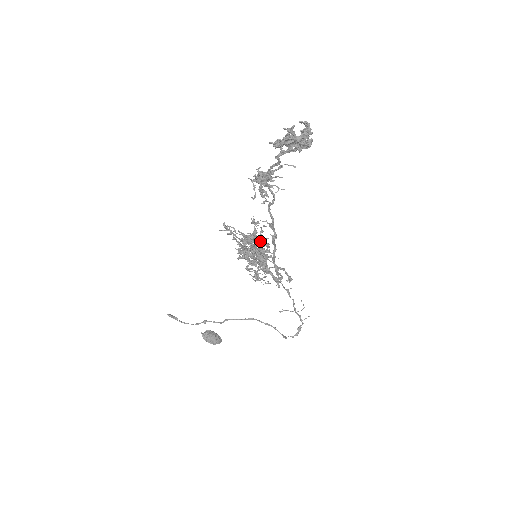
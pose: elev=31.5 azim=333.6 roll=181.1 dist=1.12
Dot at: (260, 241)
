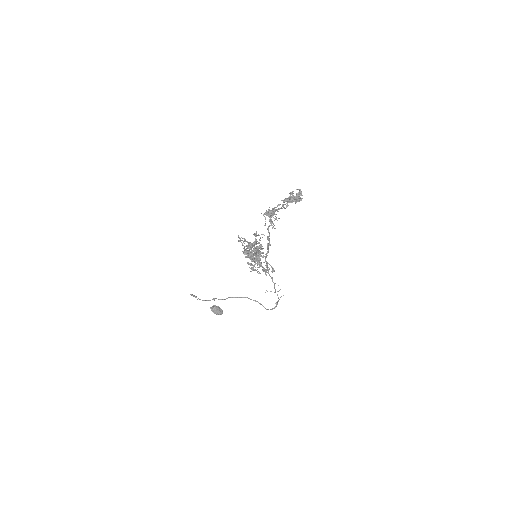
Dot at: (258, 246)
